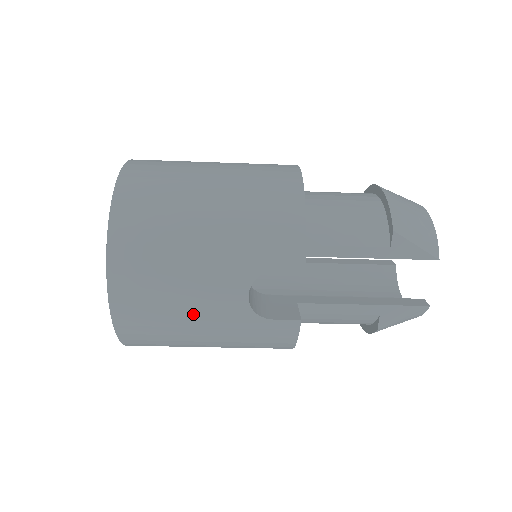
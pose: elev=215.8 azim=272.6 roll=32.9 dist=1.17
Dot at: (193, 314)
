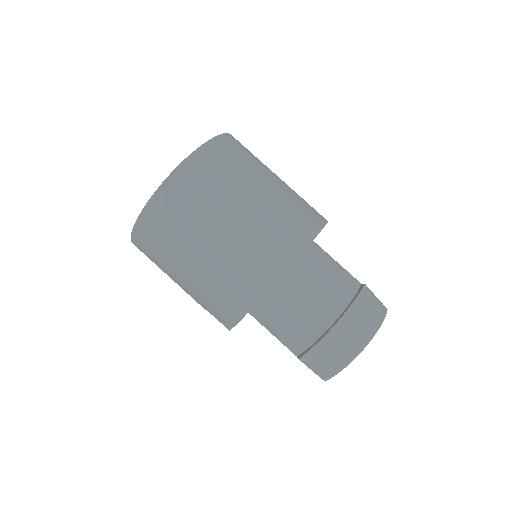
Dot at: occluded
